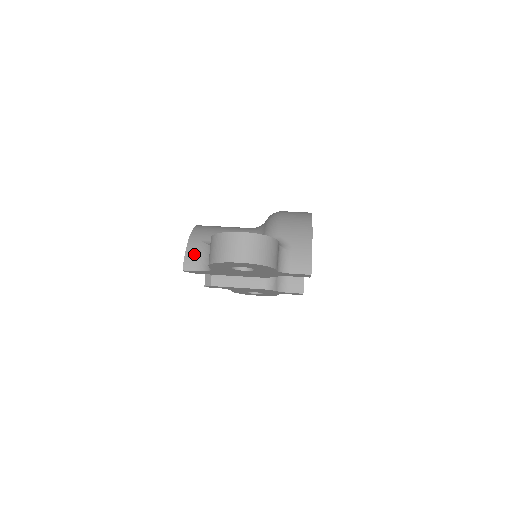
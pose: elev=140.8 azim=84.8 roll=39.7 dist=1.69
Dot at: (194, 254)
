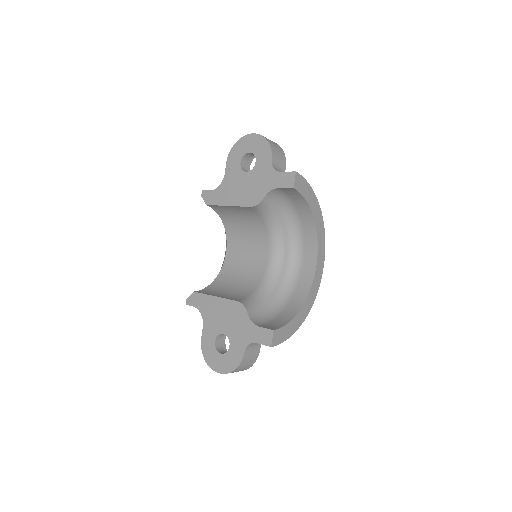
Dot at: occluded
